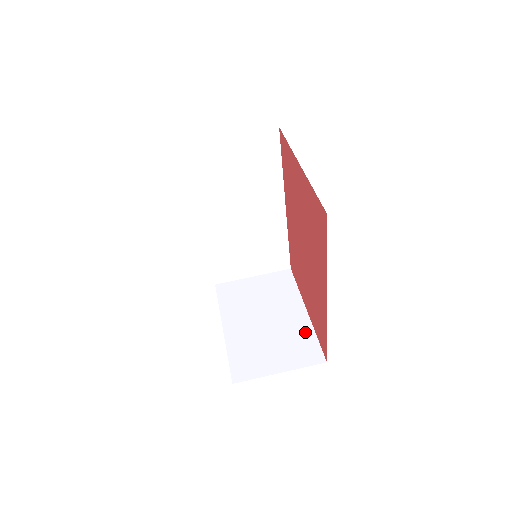
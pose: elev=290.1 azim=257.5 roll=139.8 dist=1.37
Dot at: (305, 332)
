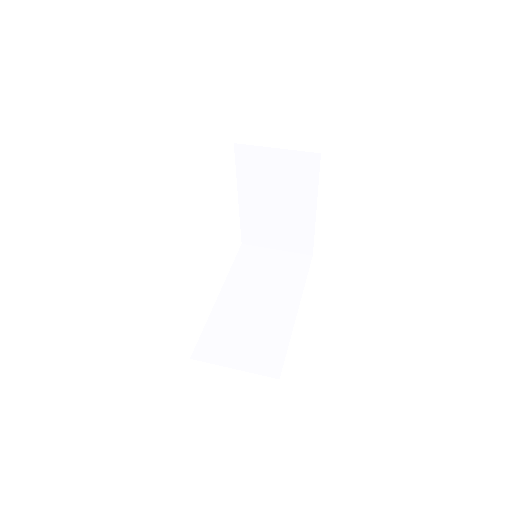
Dot at: occluded
